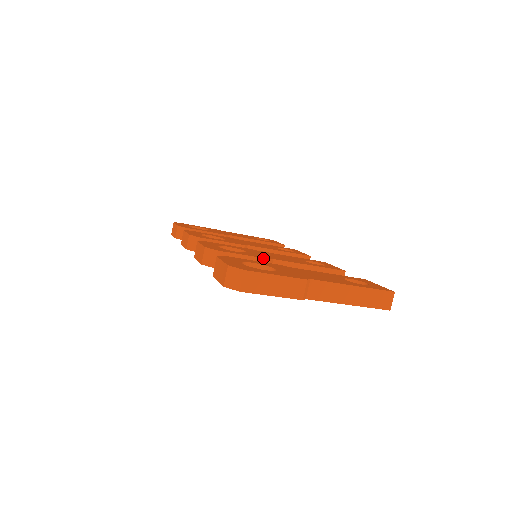
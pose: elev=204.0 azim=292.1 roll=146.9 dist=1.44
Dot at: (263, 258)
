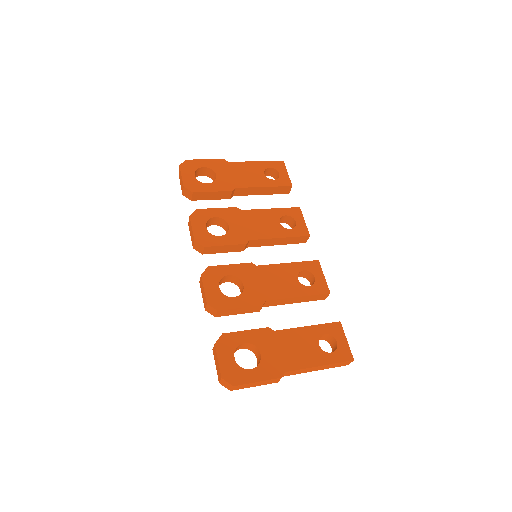
Dot at: (256, 306)
